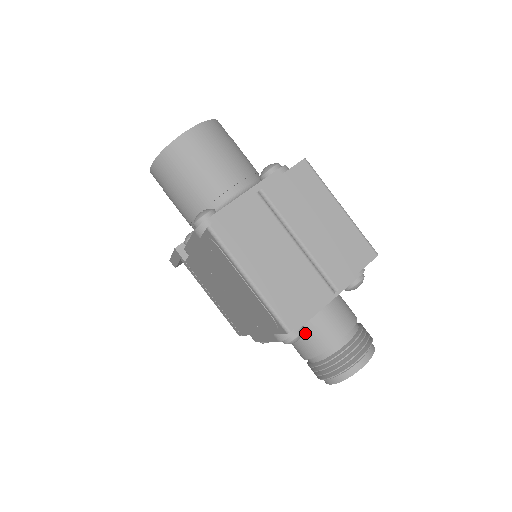
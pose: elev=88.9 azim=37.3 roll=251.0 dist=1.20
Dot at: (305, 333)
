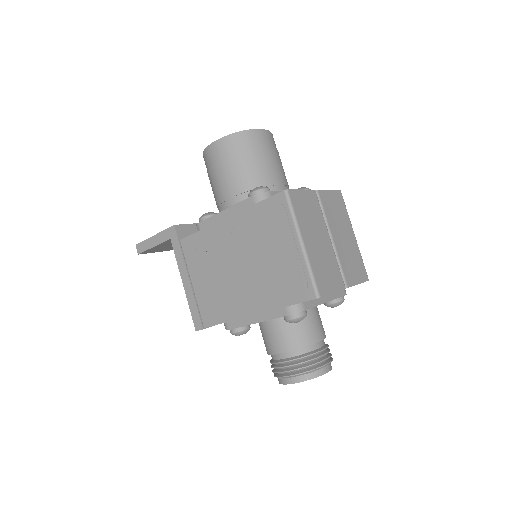
Dot at: (294, 325)
